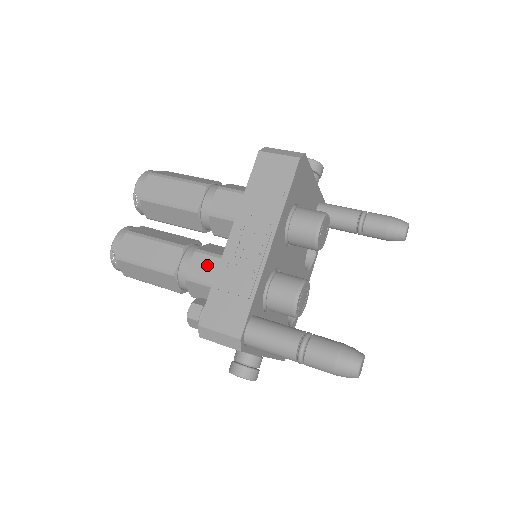
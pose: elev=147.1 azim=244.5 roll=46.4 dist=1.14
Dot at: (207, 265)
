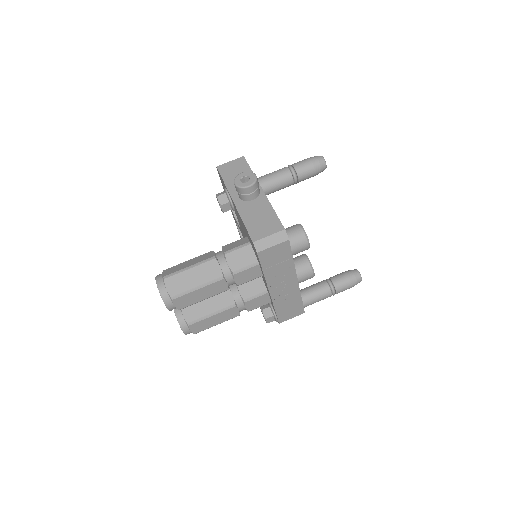
Dot at: (257, 302)
